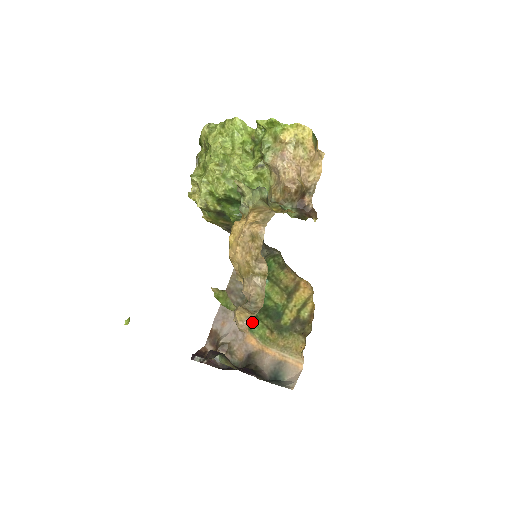
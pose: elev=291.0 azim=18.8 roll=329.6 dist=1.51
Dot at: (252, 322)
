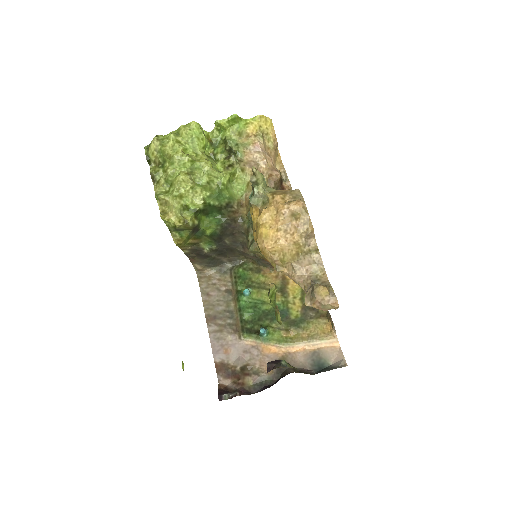
Dot at: (265, 330)
